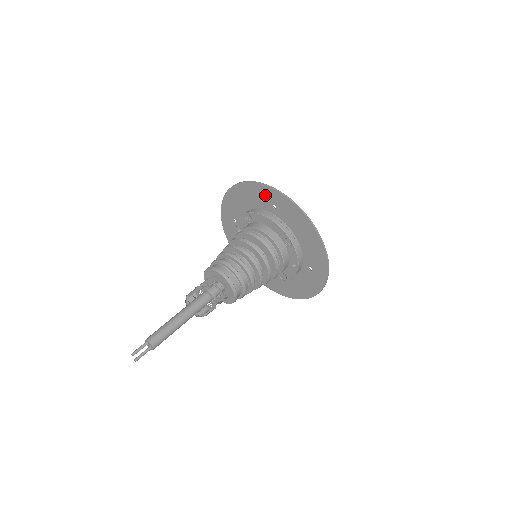
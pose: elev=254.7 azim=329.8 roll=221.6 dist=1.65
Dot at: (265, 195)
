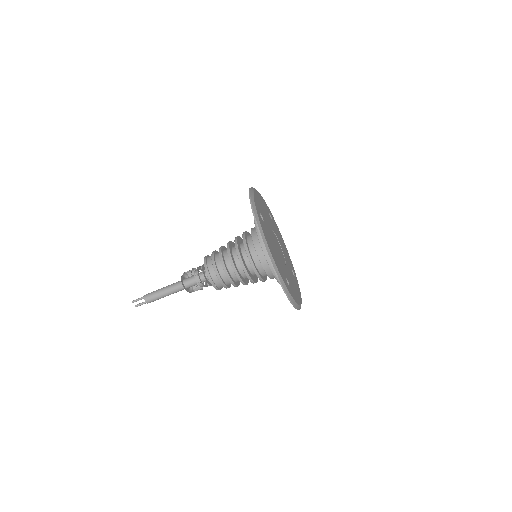
Dot at: occluded
